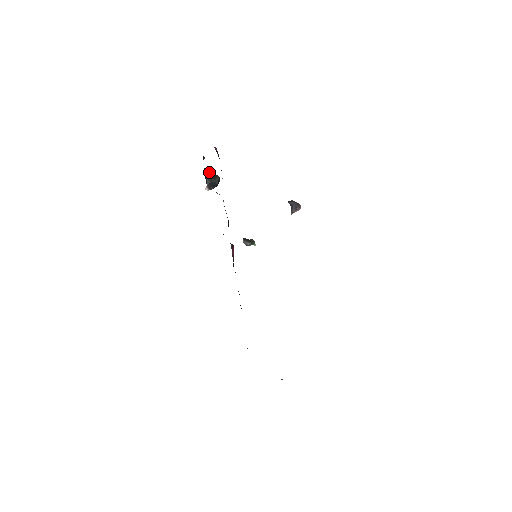
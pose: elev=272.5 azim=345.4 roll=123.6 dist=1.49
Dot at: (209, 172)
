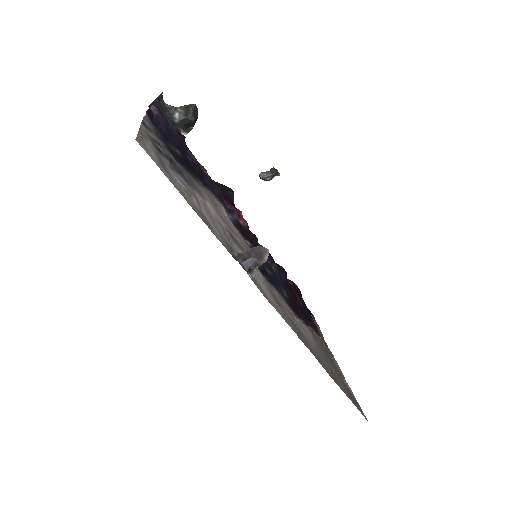
Dot at: (176, 108)
